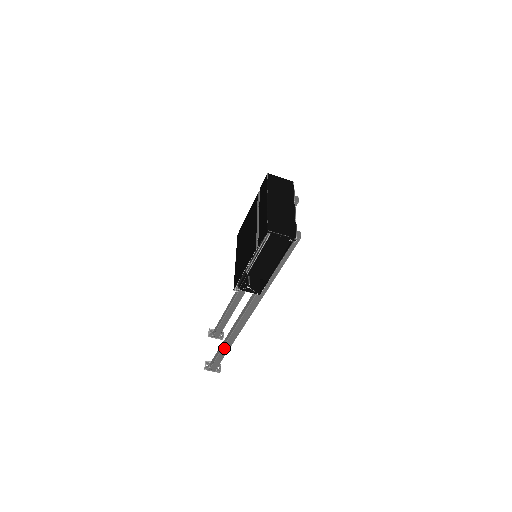
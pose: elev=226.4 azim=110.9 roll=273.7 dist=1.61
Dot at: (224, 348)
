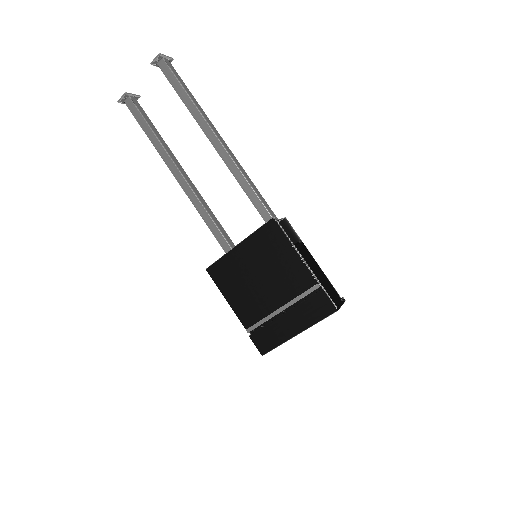
Dot at: (157, 149)
